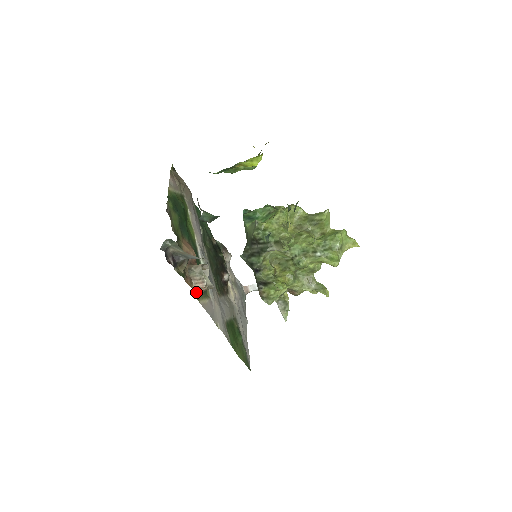
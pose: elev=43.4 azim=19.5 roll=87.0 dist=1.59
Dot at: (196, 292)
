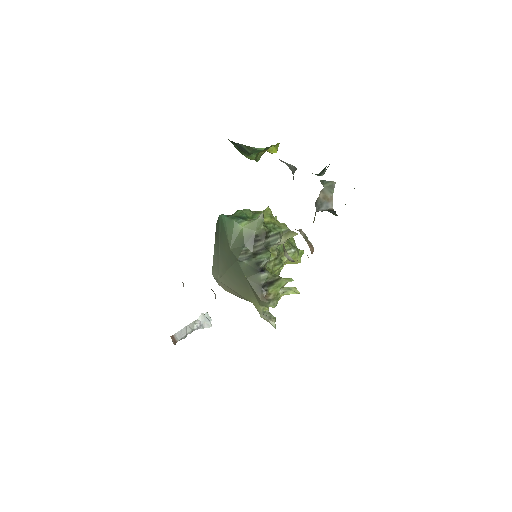
Dot at: occluded
